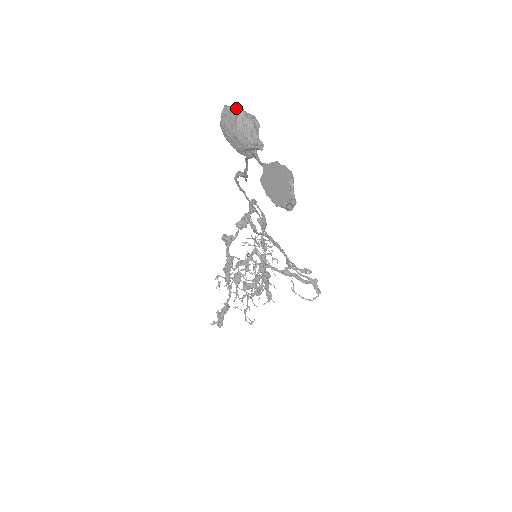
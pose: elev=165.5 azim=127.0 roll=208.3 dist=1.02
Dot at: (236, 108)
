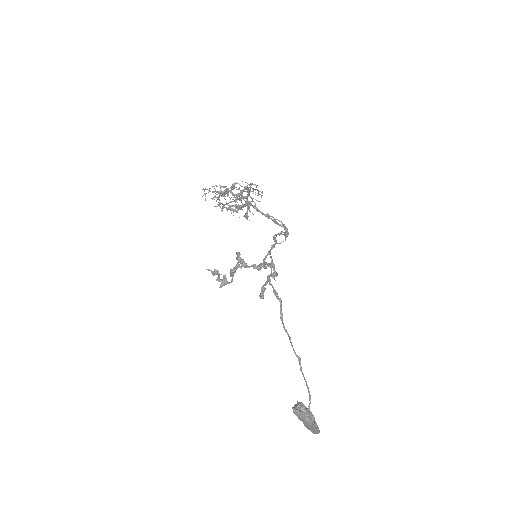
Dot at: (307, 419)
